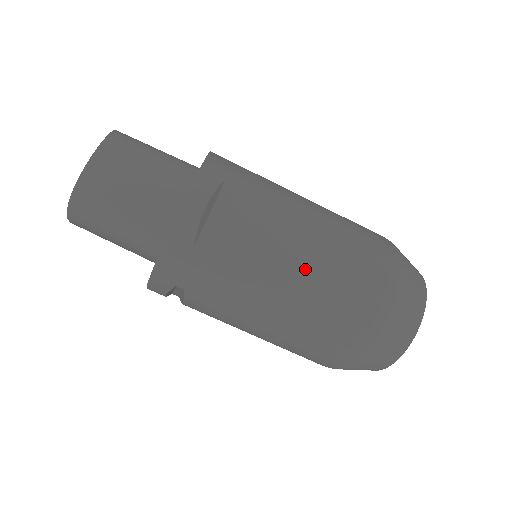
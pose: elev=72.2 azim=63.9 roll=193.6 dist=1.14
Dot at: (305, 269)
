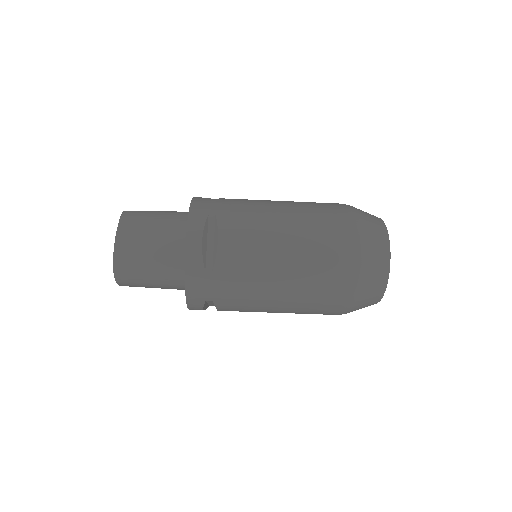
Dot at: (287, 254)
